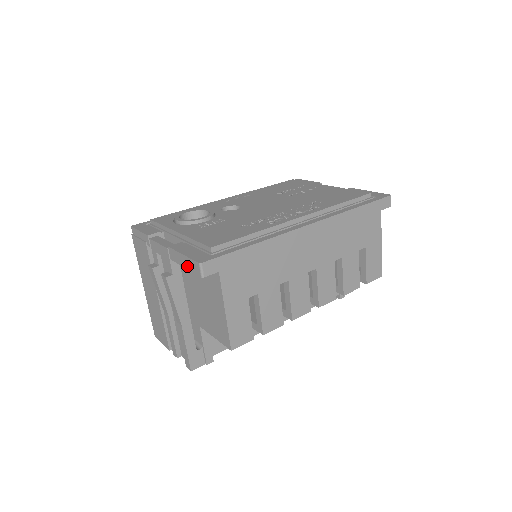
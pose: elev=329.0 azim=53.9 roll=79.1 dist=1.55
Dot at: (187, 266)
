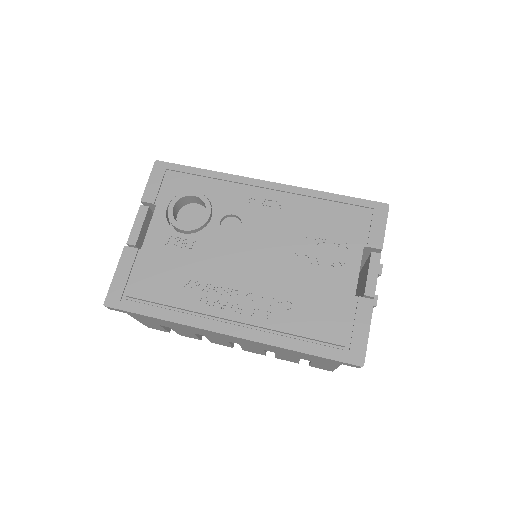
Dot at: occluded
